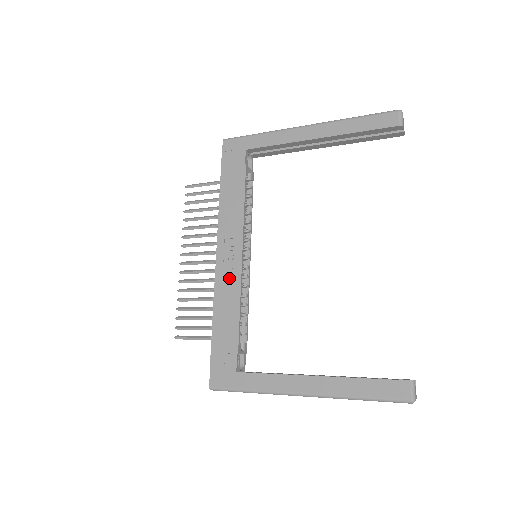
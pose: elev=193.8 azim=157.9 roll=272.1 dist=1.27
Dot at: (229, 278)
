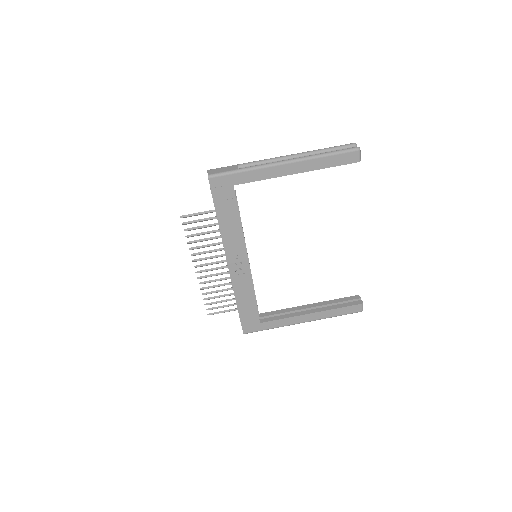
Dot at: (242, 277)
